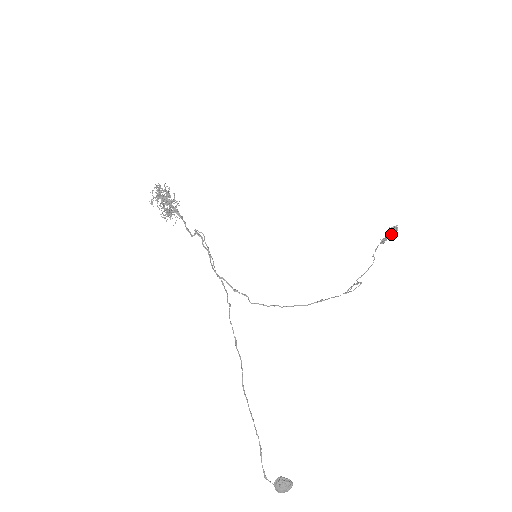
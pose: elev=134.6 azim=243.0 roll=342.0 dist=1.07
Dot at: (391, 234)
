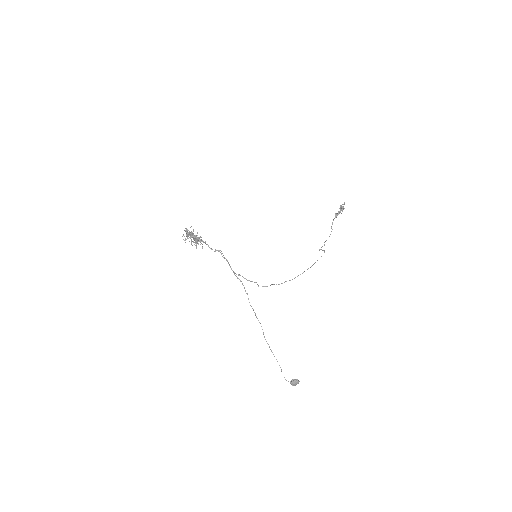
Dot at: occluded
